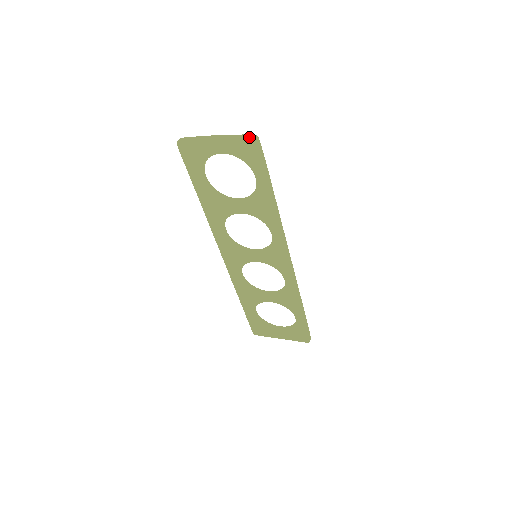
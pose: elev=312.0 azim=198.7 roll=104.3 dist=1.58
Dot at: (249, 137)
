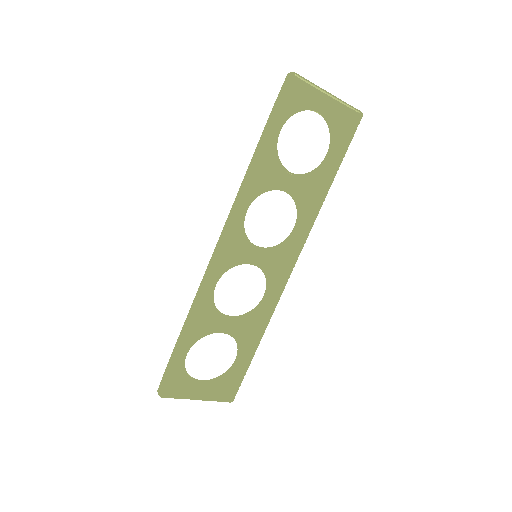
Dot at: occluded
